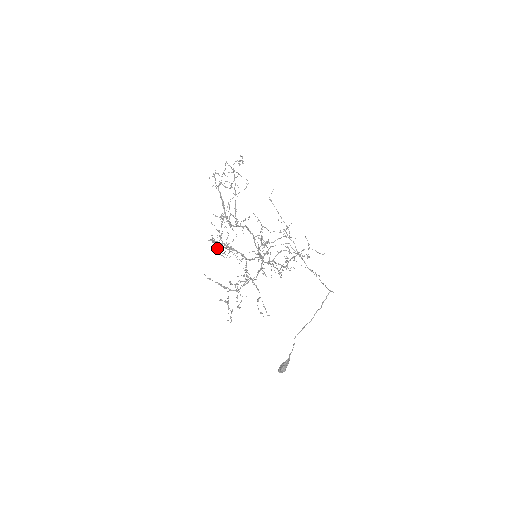
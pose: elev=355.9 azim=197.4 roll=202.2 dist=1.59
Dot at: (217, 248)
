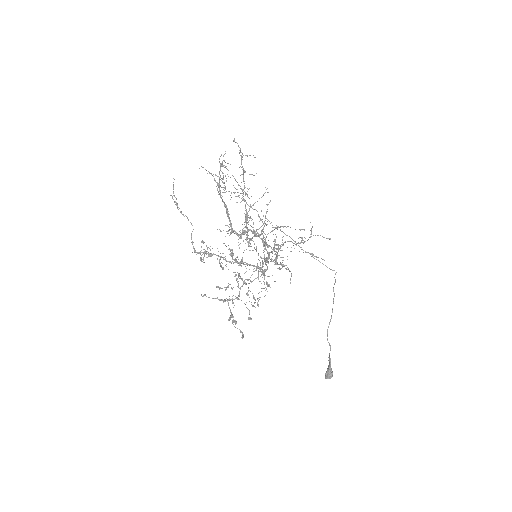
Dot at: occluded
